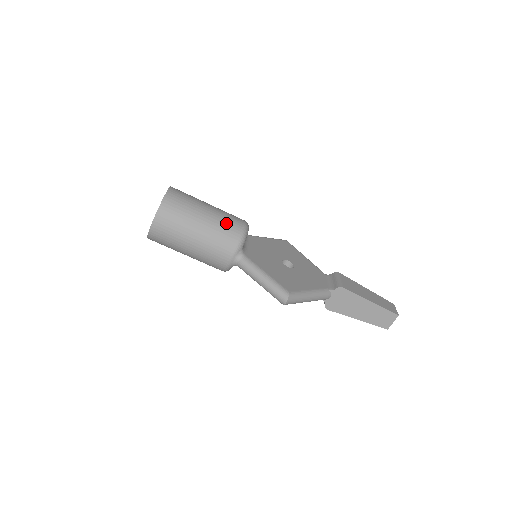
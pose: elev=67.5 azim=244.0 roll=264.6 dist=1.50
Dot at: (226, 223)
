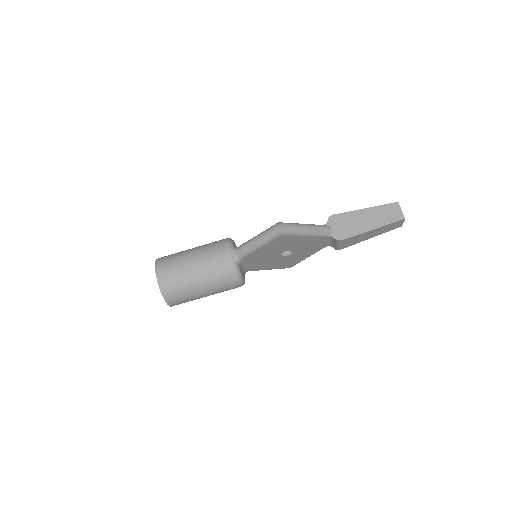
Dot at: (211, 243)
